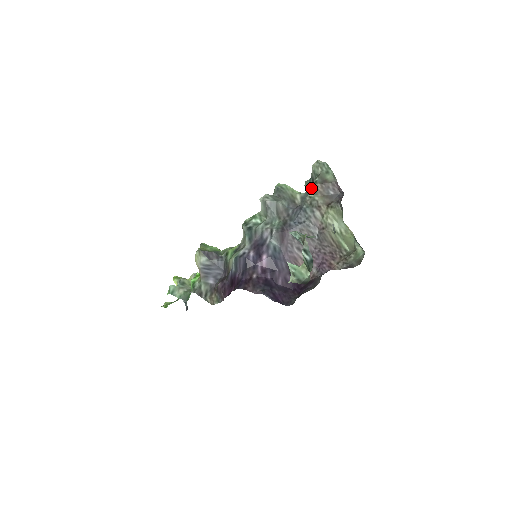
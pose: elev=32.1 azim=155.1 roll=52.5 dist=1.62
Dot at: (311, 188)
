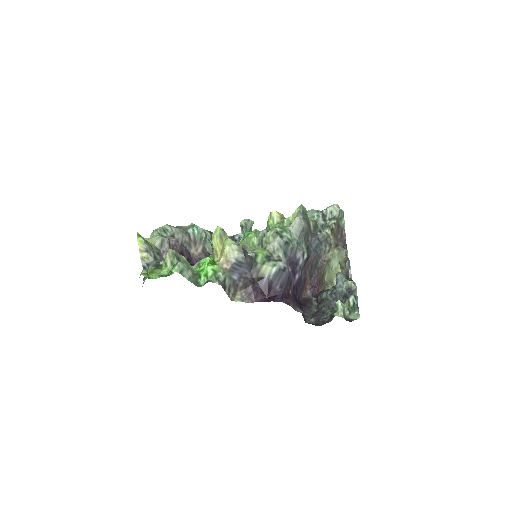
Dot at: (331, 227)
